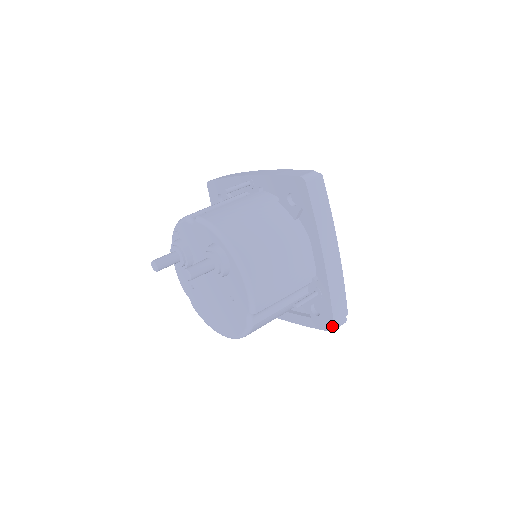
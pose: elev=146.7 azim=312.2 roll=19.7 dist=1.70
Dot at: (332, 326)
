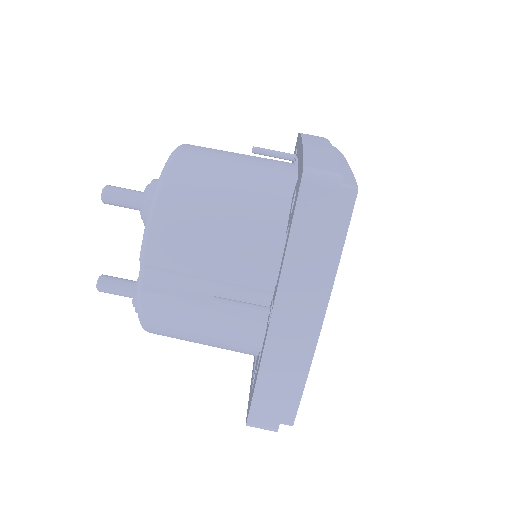
Dot at: occluded
